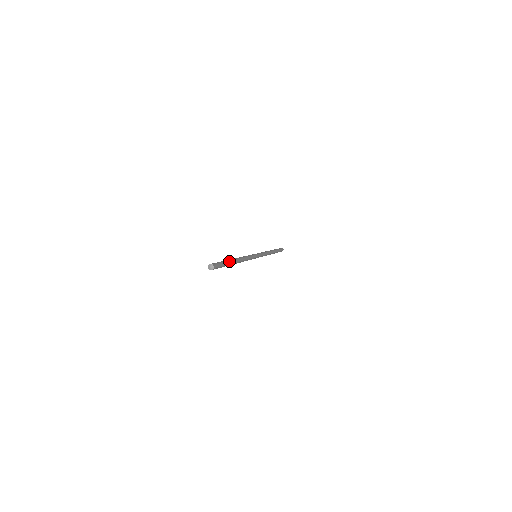
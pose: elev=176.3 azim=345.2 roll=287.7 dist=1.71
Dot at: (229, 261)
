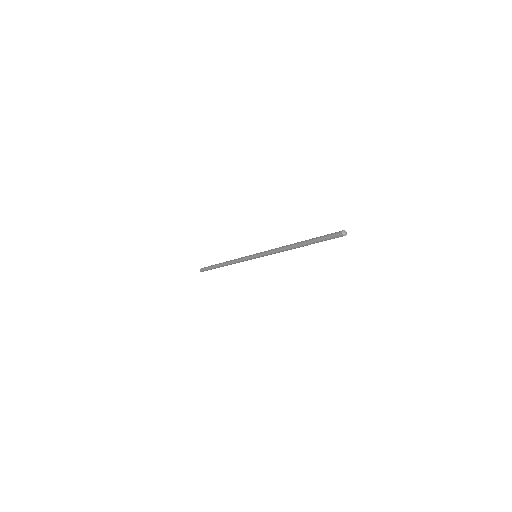
Dot at: (313, 239)
